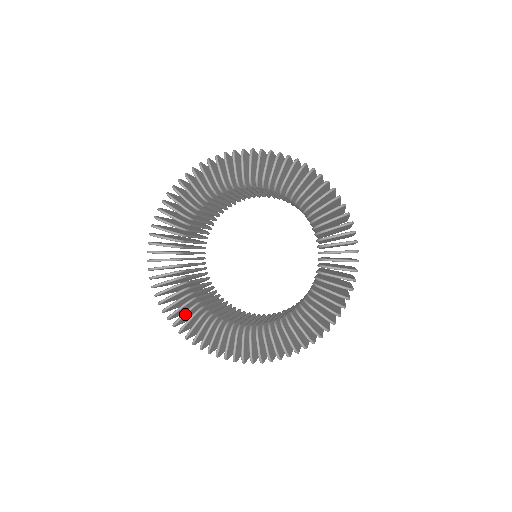
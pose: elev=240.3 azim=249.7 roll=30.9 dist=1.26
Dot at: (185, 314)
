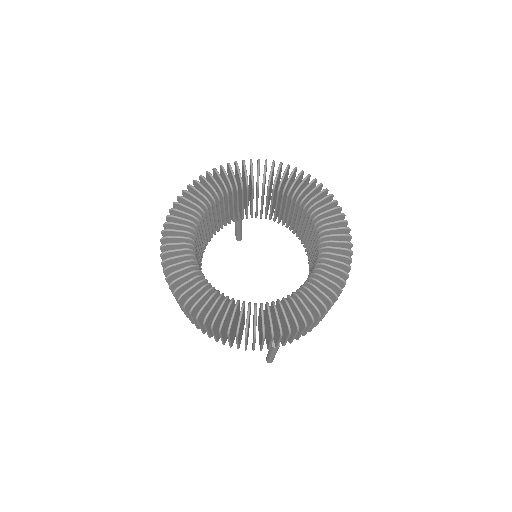
Dot at: (194, 286)
